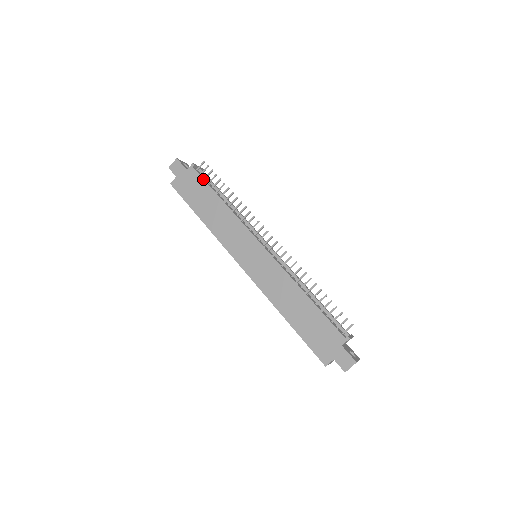
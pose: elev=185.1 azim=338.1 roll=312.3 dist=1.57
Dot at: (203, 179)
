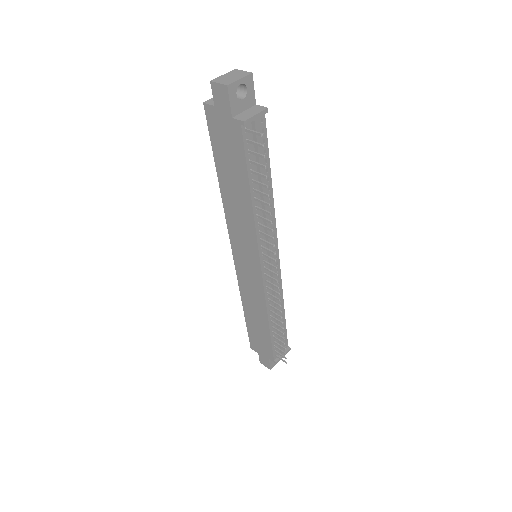
Dot at: (244, 155)
